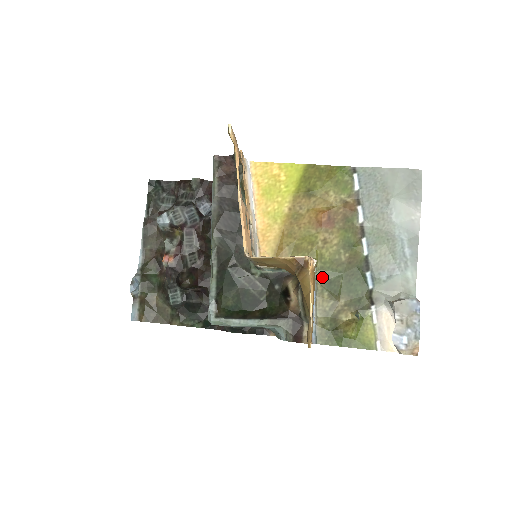
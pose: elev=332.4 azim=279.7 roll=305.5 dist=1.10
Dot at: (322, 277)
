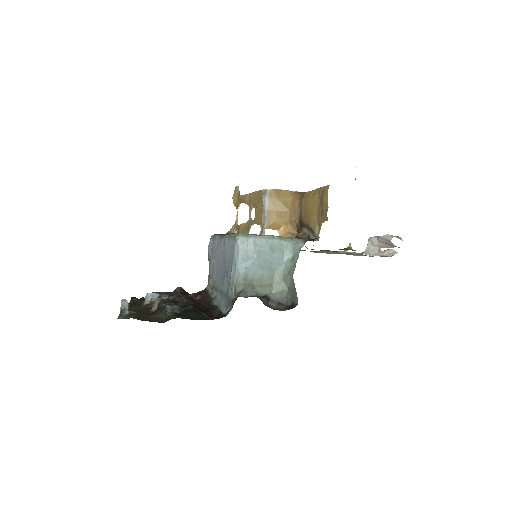
Dot at: (312, 249)
